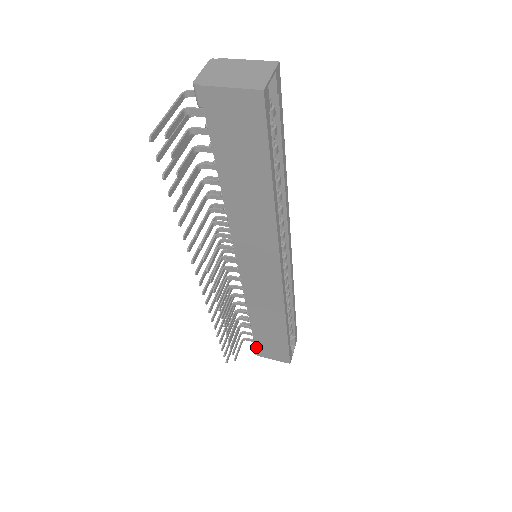
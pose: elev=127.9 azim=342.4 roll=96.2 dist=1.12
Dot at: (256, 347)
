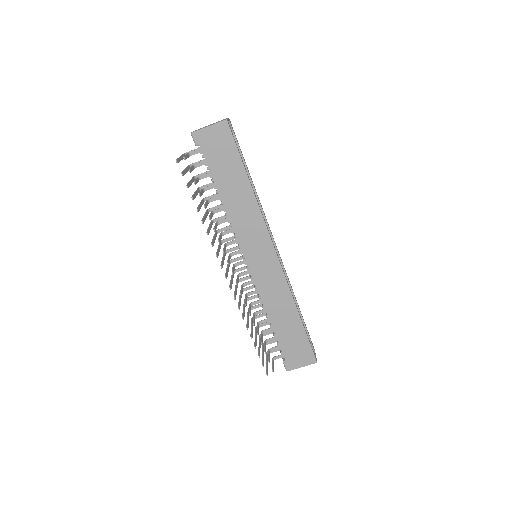
Dot at: (285, 358)
